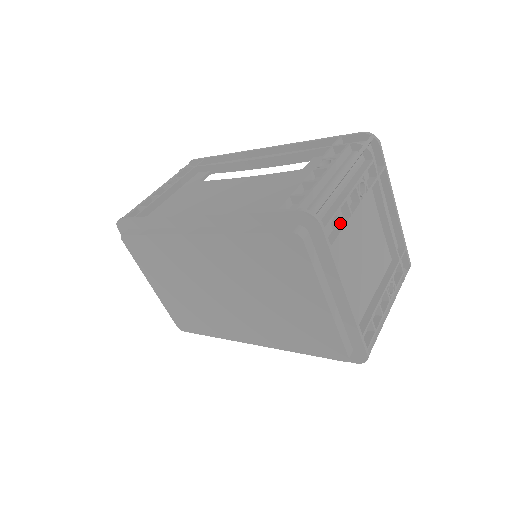
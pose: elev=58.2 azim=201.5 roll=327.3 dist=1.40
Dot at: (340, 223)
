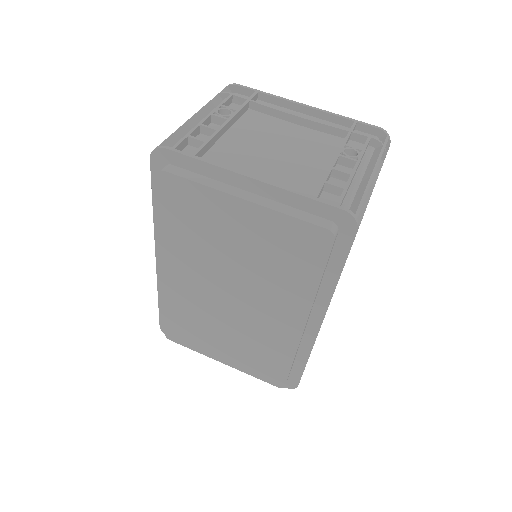
Dot at: (199, 139)
